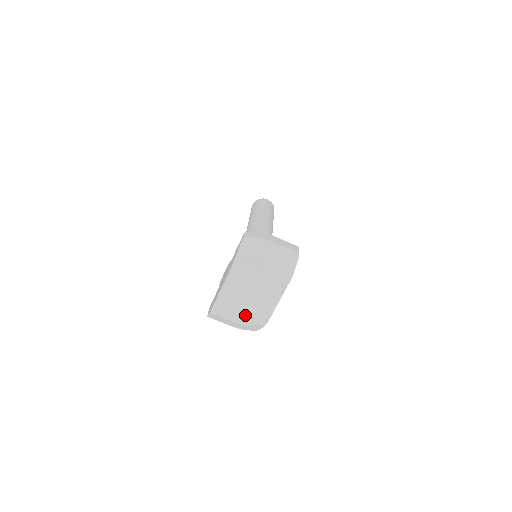
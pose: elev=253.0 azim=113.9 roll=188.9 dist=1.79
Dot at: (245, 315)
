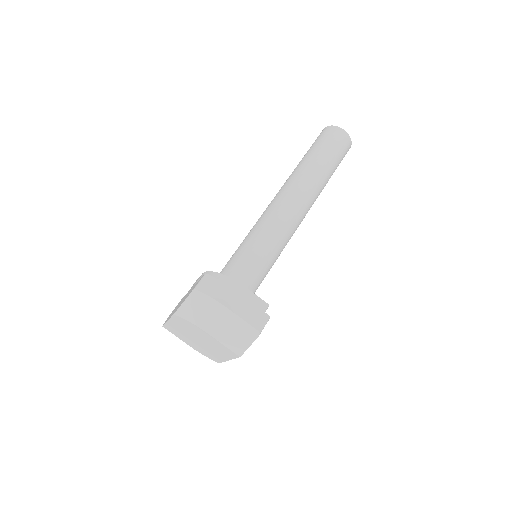
Dot at: (196, 347)
